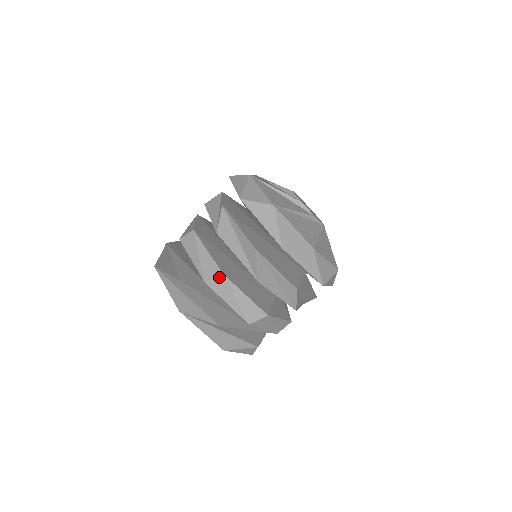
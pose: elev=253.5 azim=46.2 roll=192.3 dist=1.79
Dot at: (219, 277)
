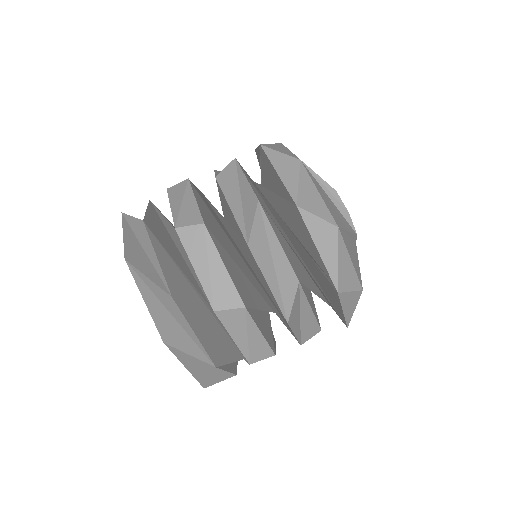
Dot at: (183, 182)
